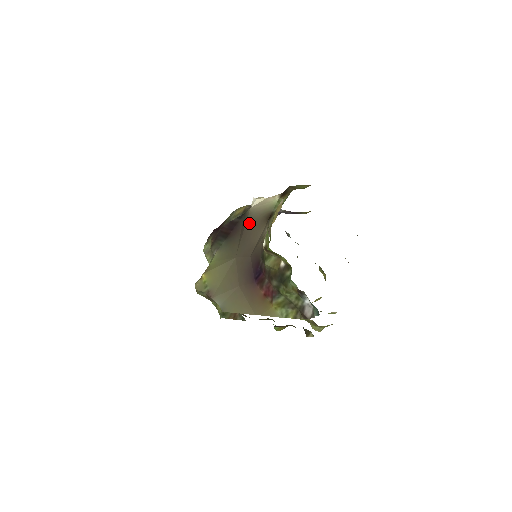
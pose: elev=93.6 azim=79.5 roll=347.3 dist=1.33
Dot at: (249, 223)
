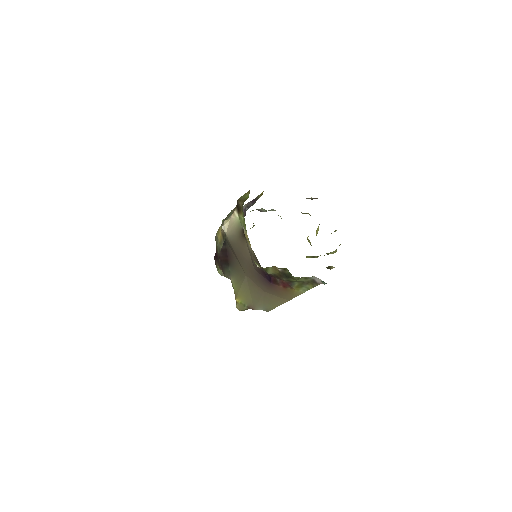
Dot at: (234, 246)
